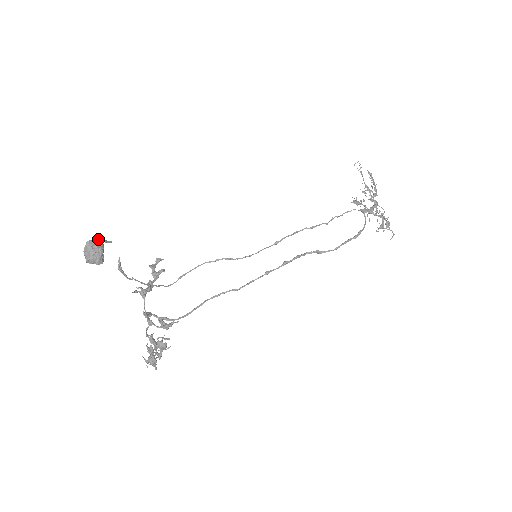
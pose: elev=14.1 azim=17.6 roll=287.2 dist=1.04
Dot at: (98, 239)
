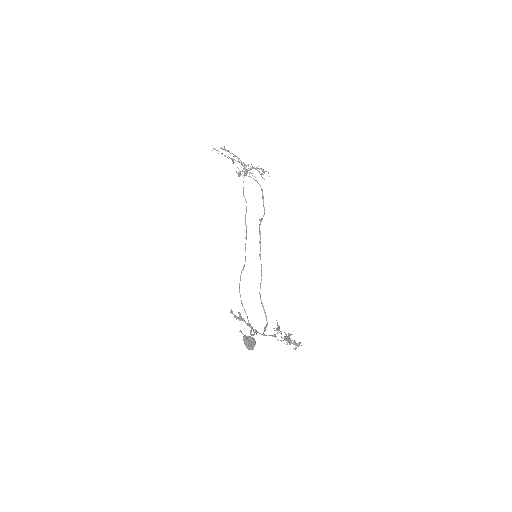
Dot at: (244, 337)
